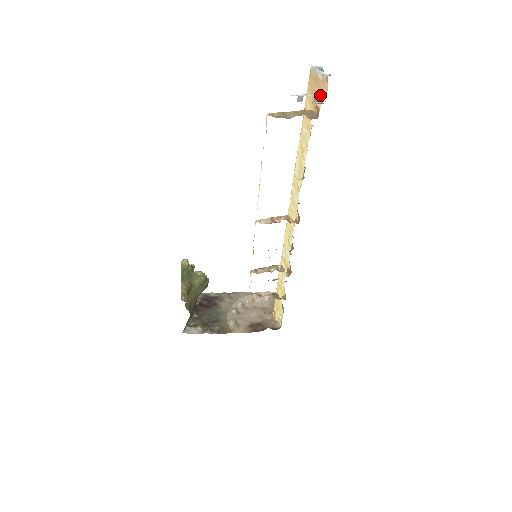
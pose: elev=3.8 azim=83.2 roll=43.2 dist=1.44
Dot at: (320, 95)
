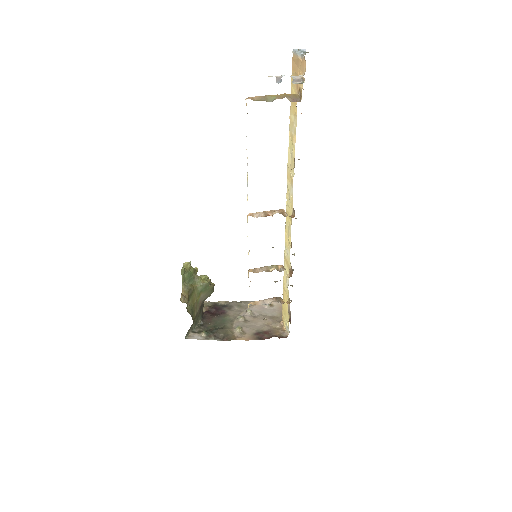
Dot at: (300, 75)
